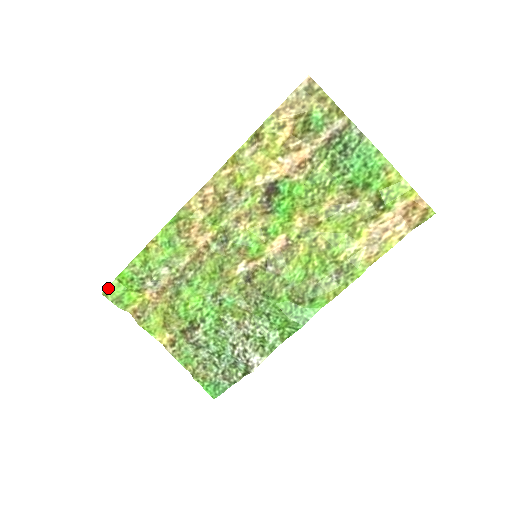
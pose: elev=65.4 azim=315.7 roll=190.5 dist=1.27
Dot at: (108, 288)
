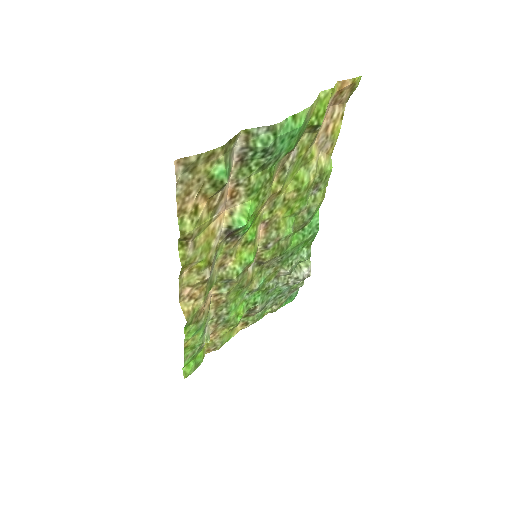
Dot at: (184, 374)
